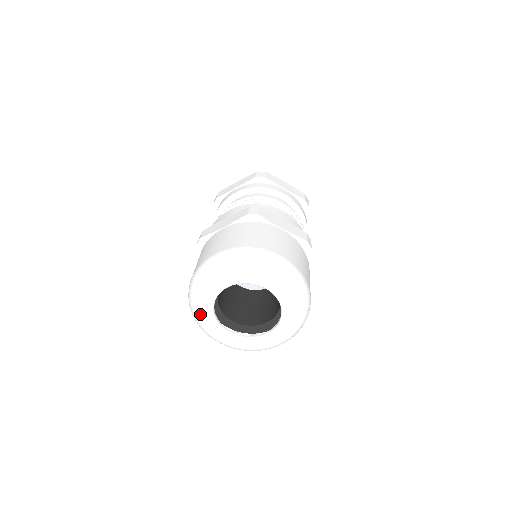
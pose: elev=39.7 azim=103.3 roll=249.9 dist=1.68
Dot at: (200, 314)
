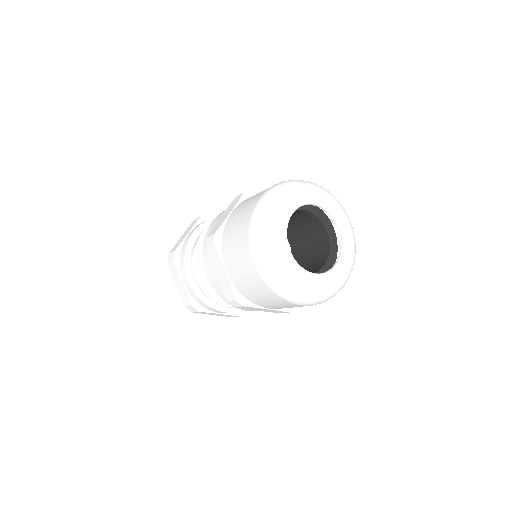
Dot at: (279, 209)
